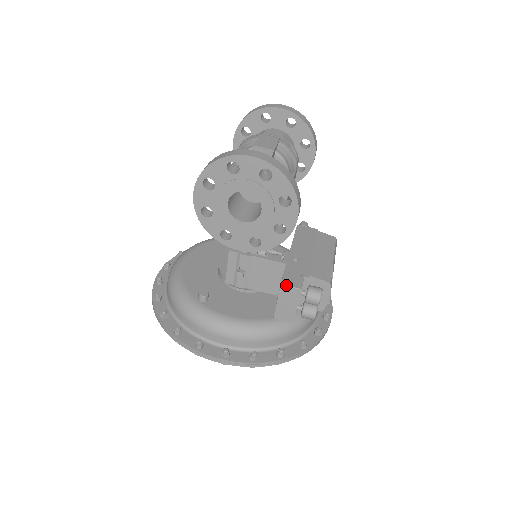
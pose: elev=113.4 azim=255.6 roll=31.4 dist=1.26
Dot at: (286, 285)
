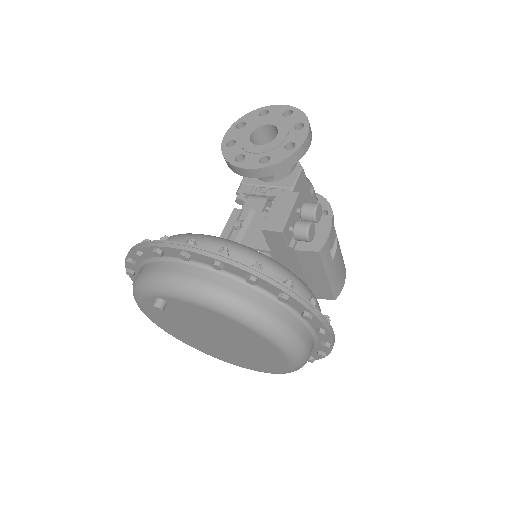
Dot at: occluded
